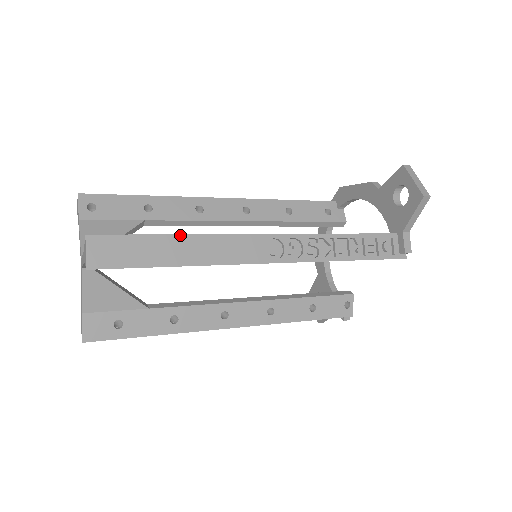
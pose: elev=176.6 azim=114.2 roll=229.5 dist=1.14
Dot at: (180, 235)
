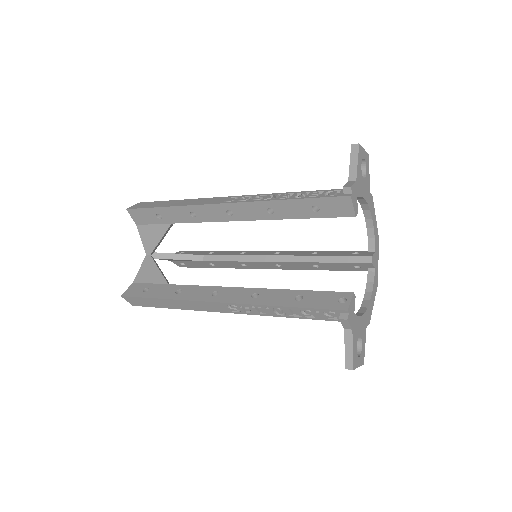
Dot at: (180, 200)
